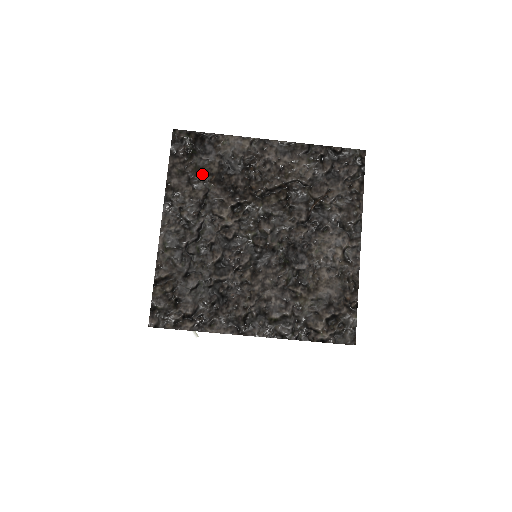
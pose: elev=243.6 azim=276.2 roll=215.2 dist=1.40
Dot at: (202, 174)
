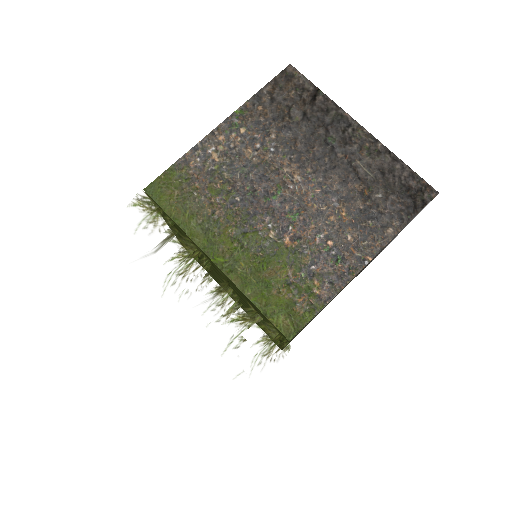
Dot at: occluded
